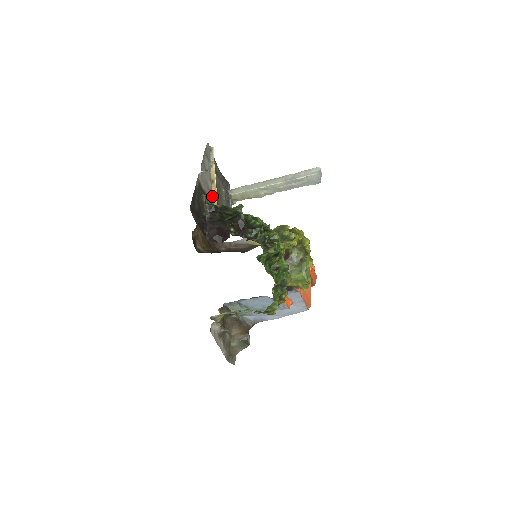
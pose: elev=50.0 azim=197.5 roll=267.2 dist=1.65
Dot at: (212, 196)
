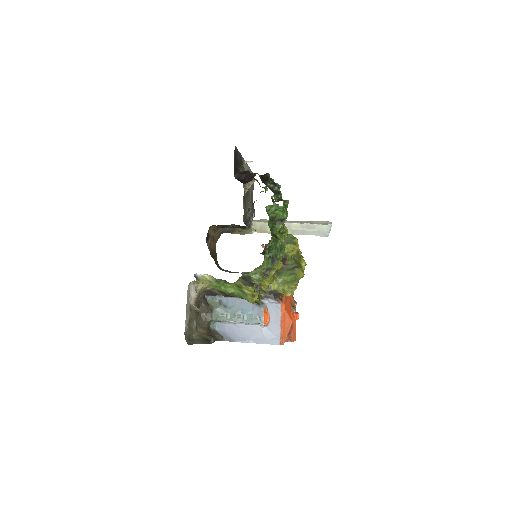
Dot at: (245, 187)
